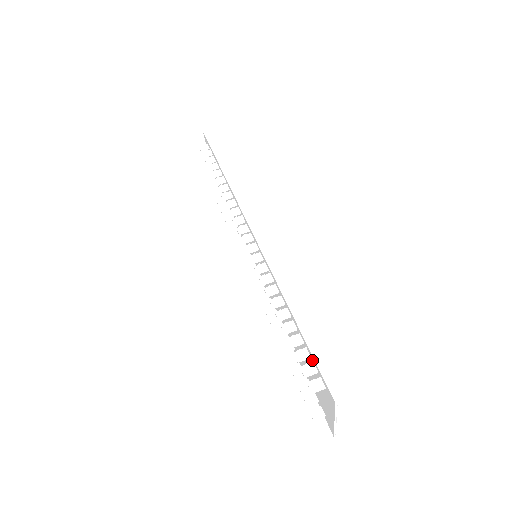
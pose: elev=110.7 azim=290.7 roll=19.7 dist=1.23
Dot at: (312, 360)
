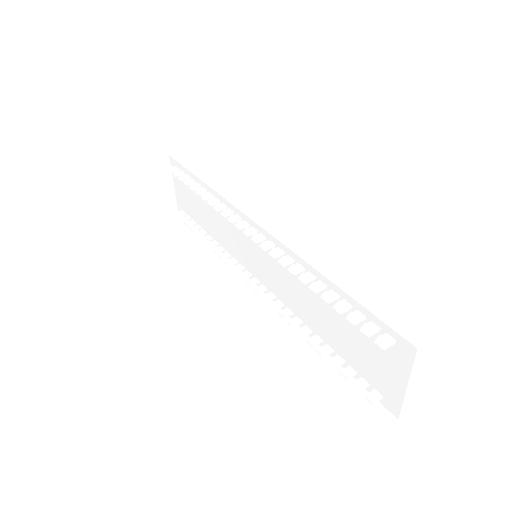
Dot at: (369, 320)
